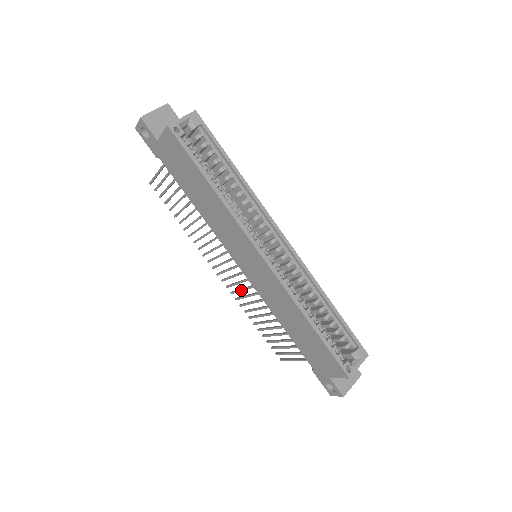
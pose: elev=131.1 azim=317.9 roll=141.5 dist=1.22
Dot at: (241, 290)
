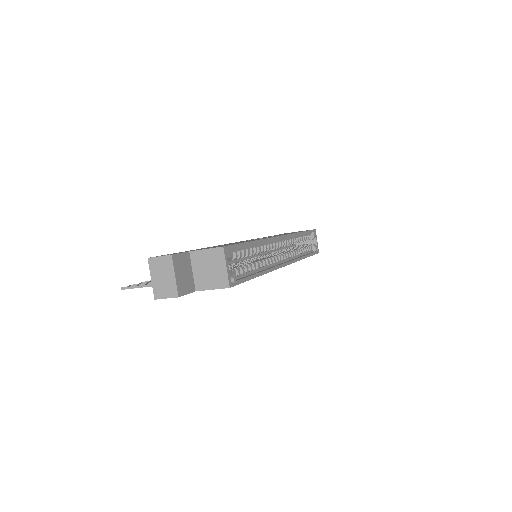
Dot at: occluded
